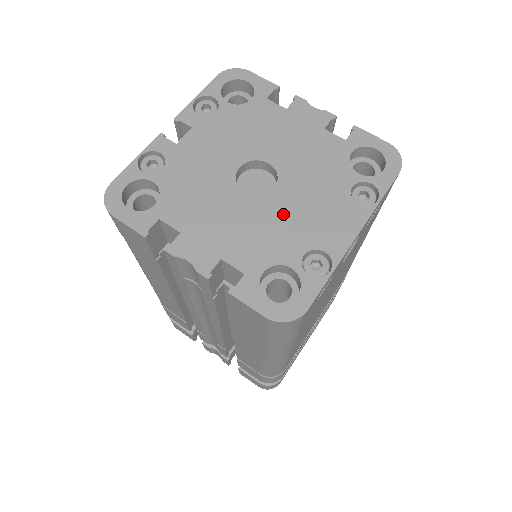
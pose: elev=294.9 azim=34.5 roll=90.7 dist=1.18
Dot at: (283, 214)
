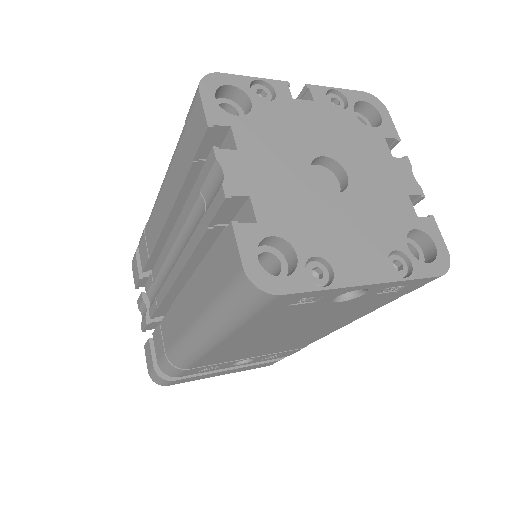
Dot at: (326, 215)
